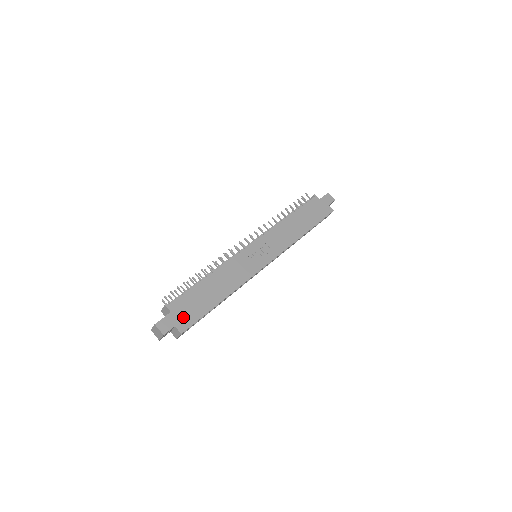
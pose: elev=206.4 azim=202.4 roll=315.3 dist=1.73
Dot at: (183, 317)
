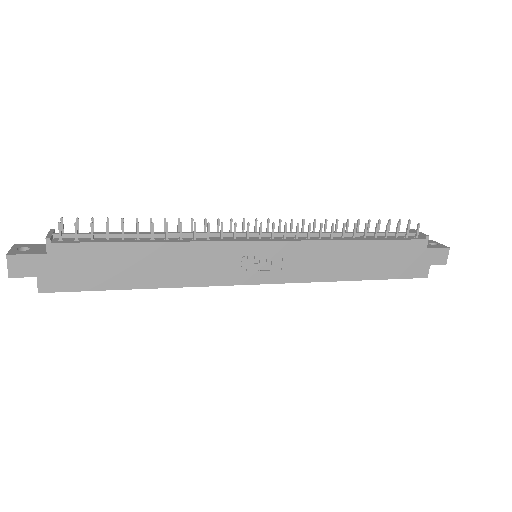
Dot at: (60, 273)
